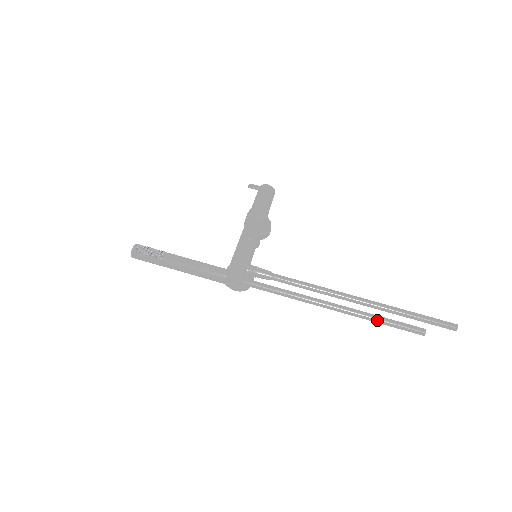
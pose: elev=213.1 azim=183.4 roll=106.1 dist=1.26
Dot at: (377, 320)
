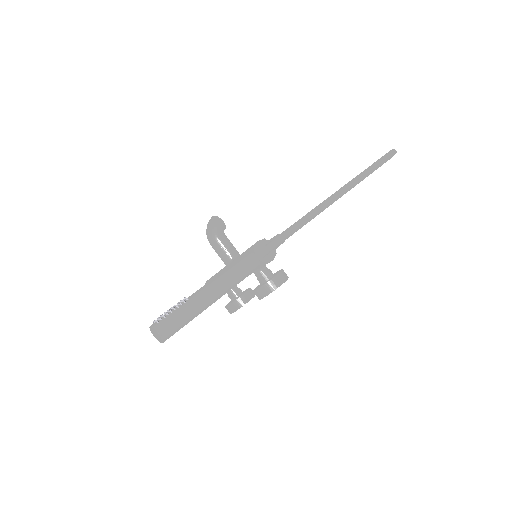
Dot at: (362, 173)
